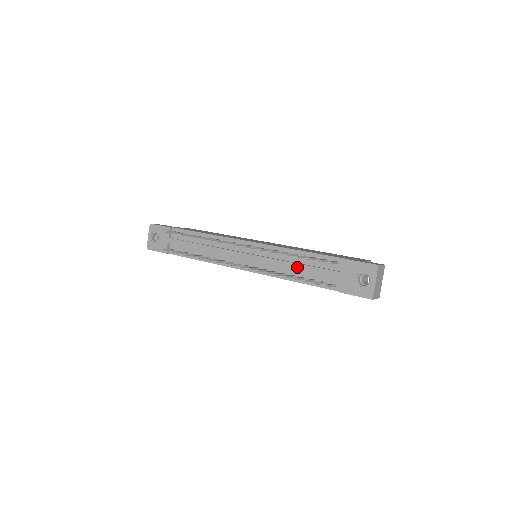
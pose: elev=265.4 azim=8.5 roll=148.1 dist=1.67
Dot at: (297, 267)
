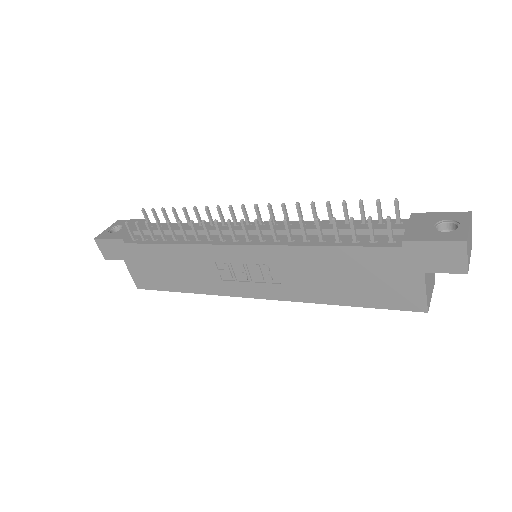
Dot at: (332, 227)
